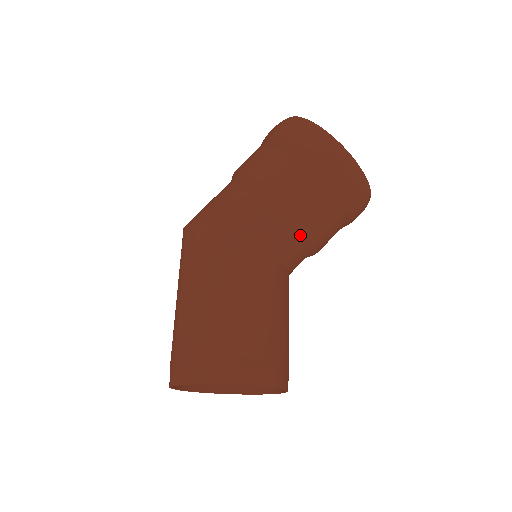
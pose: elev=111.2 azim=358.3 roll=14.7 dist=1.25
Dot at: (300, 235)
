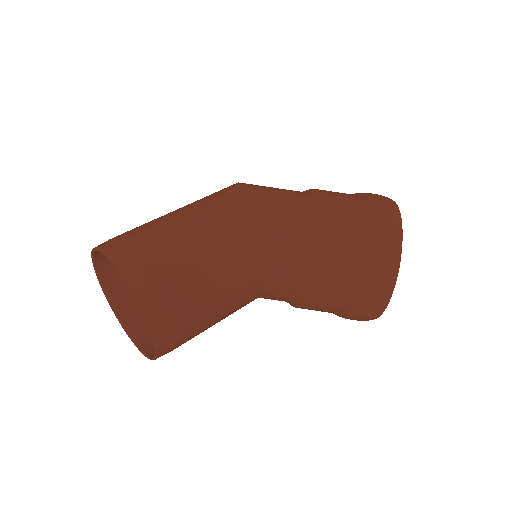
Dot at: (301, 268)
